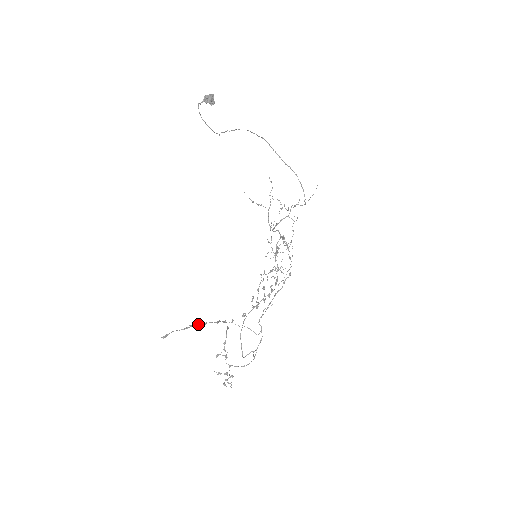
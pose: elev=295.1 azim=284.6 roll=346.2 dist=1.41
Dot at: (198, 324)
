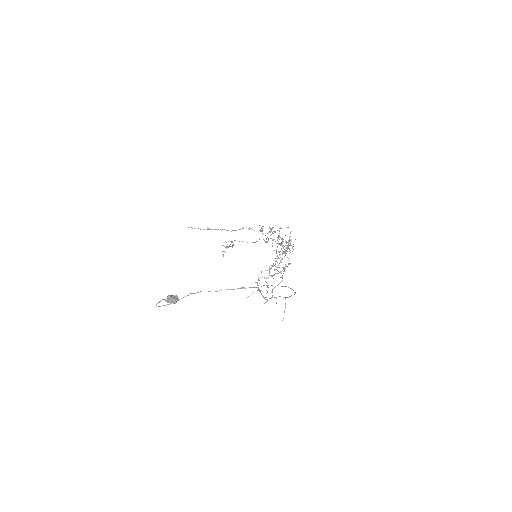
Dot at: (217, 229)
